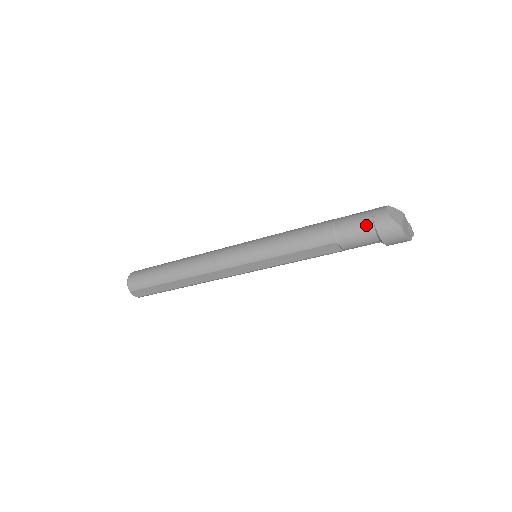
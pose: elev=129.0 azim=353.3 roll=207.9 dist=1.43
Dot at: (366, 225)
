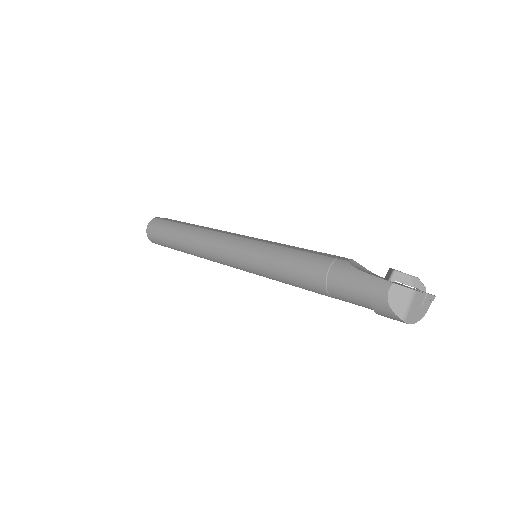
Dot at: (361, 301)
